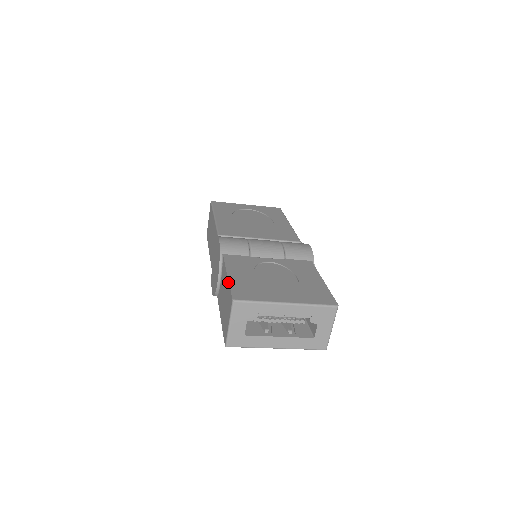
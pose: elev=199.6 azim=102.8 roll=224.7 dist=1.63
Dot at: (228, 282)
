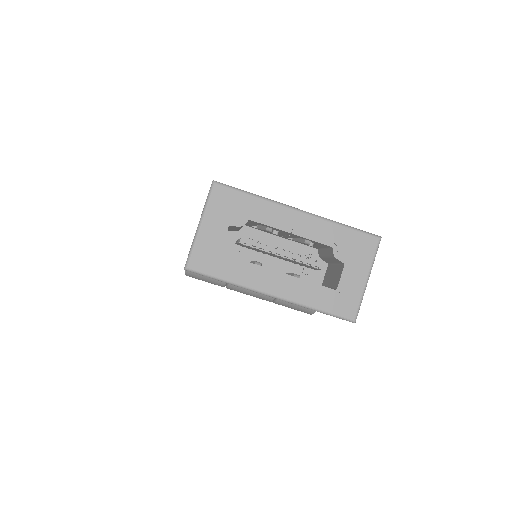
Dot at: occluded
